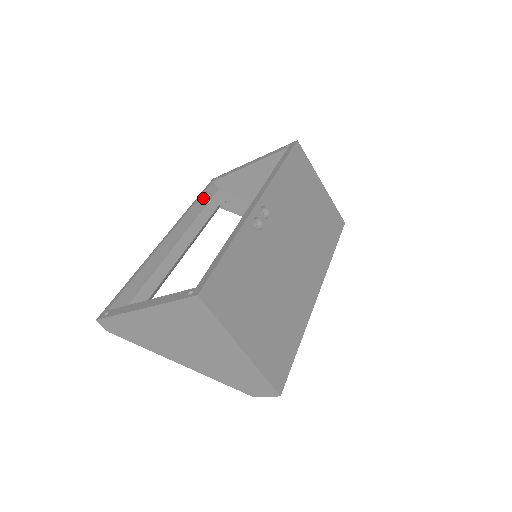
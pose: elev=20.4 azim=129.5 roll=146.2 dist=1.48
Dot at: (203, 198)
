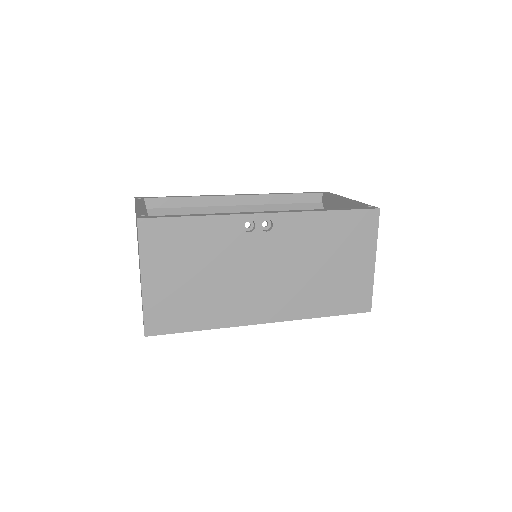
Dot at: (299, 196)
